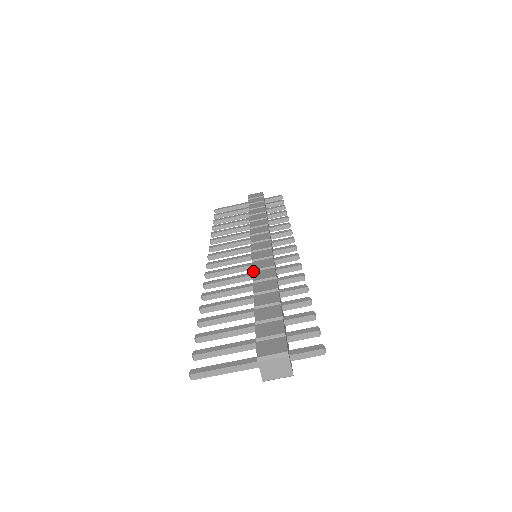
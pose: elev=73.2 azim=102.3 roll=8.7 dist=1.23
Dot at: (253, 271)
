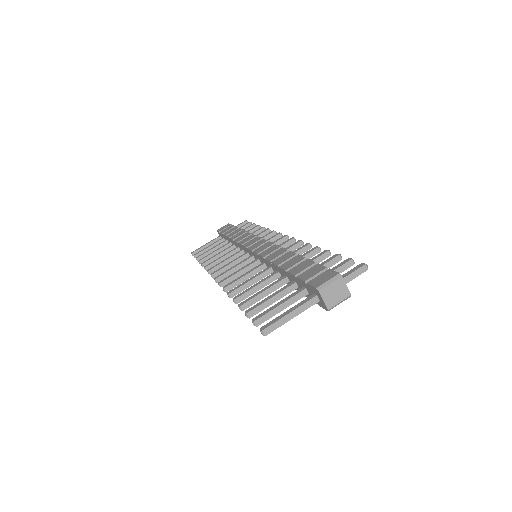
Dot at: (264, 258)
